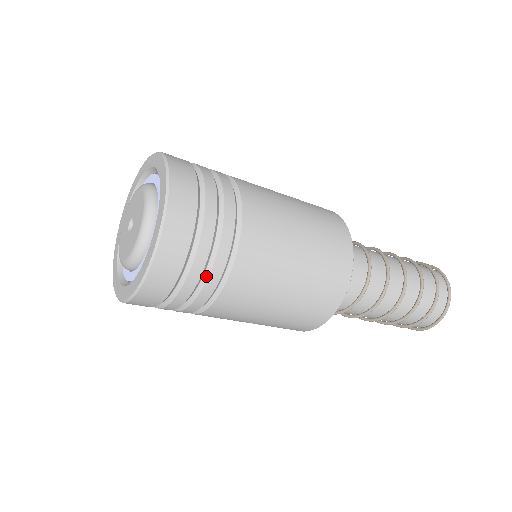
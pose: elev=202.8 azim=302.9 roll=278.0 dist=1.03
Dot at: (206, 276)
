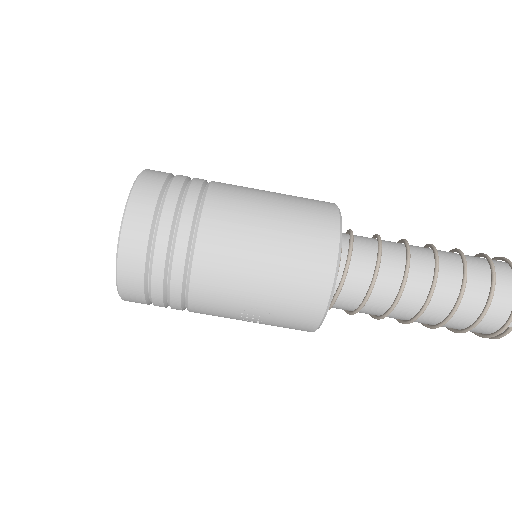
Dot at: (177, 228)
